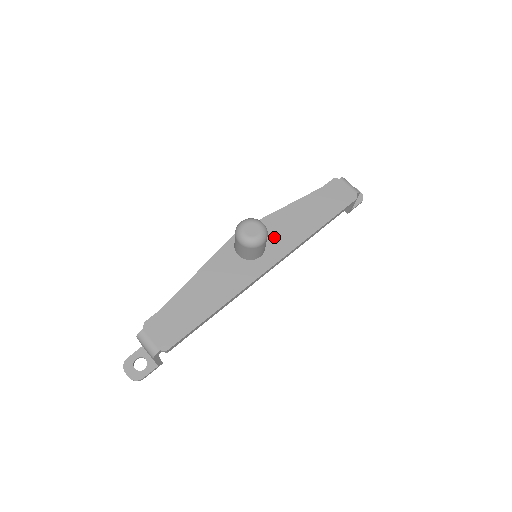
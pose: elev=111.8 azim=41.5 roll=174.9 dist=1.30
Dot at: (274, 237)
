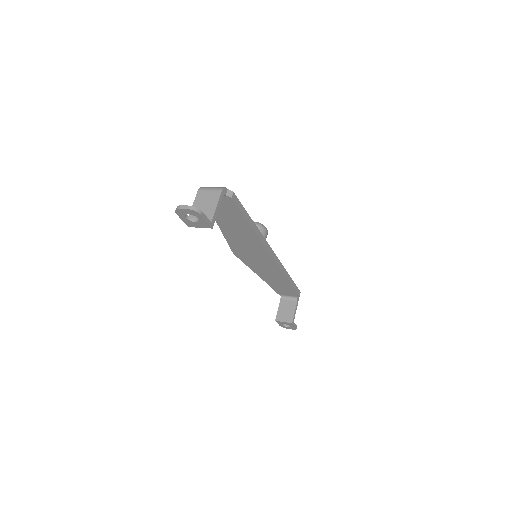
Dot at: occluded
